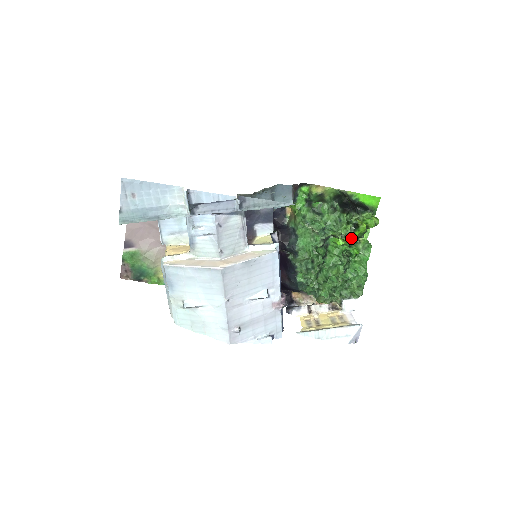
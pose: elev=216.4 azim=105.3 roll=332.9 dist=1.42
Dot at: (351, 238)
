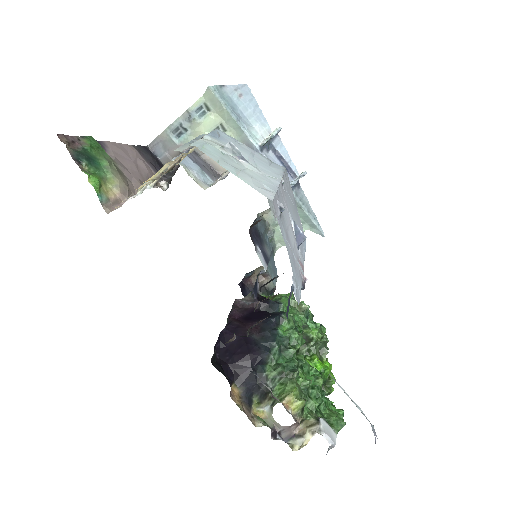
Dot at: (321, 362)
